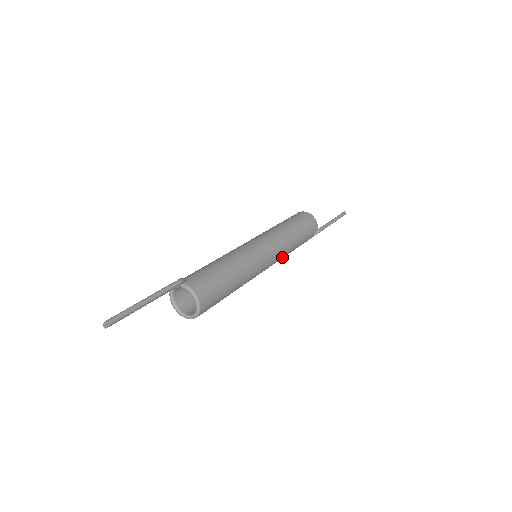
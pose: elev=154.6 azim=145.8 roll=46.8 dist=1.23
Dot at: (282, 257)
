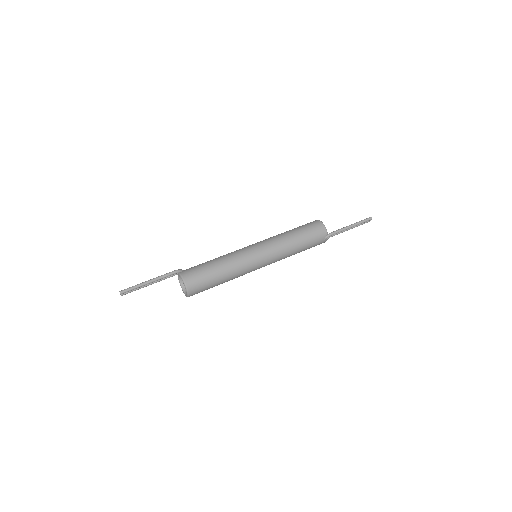
Dot at: (281, 257)
